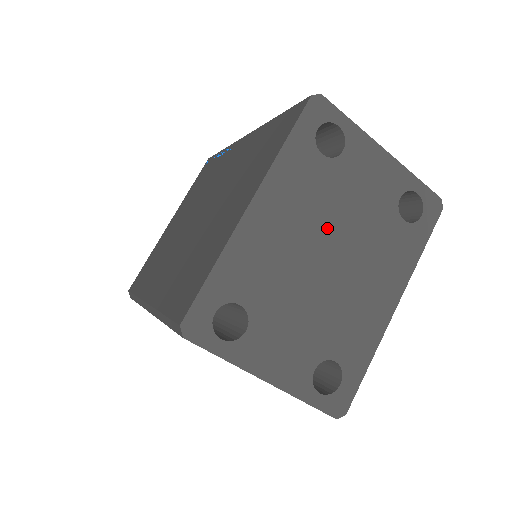
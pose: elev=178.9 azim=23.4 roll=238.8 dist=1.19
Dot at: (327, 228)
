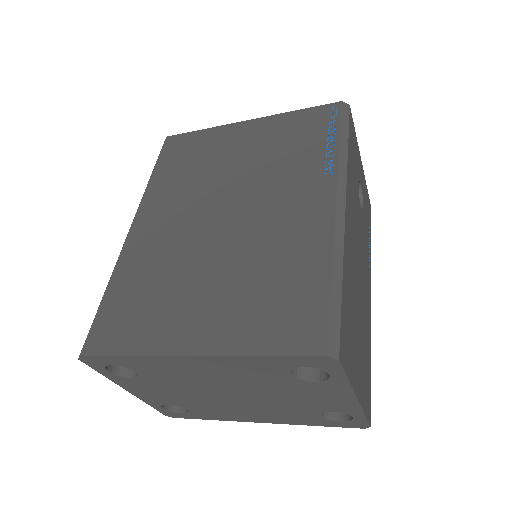
Dot at: (247, 389)
